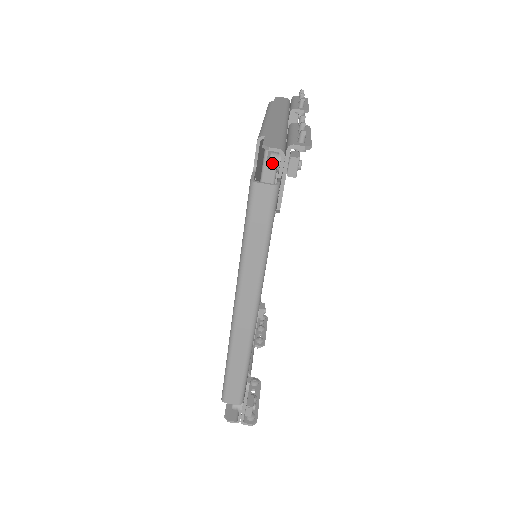
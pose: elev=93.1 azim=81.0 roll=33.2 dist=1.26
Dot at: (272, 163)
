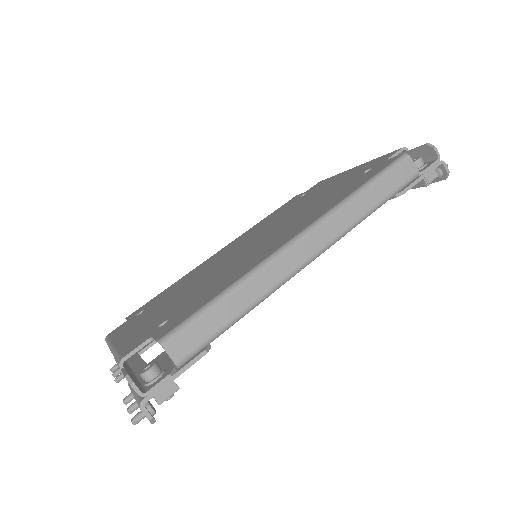
Dot at: (421, 161)
